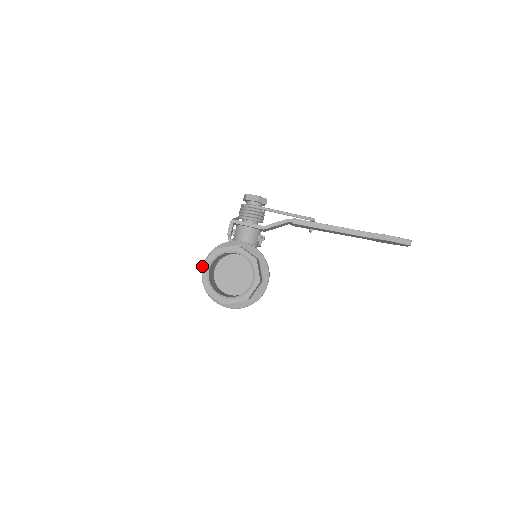
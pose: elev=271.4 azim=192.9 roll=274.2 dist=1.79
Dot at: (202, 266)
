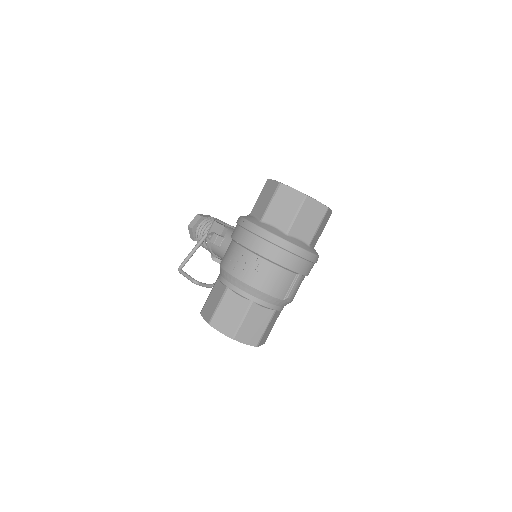
Dot at: (278, 182)
